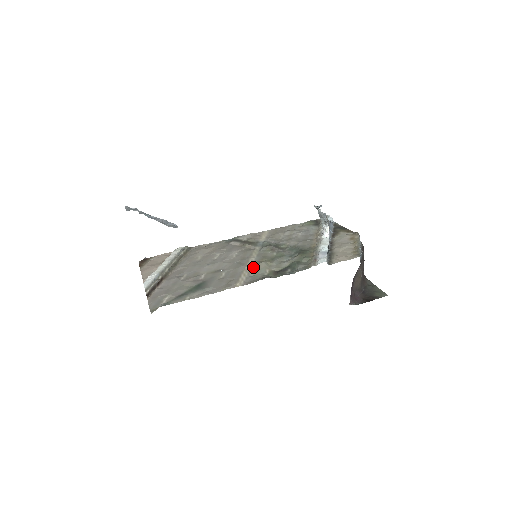
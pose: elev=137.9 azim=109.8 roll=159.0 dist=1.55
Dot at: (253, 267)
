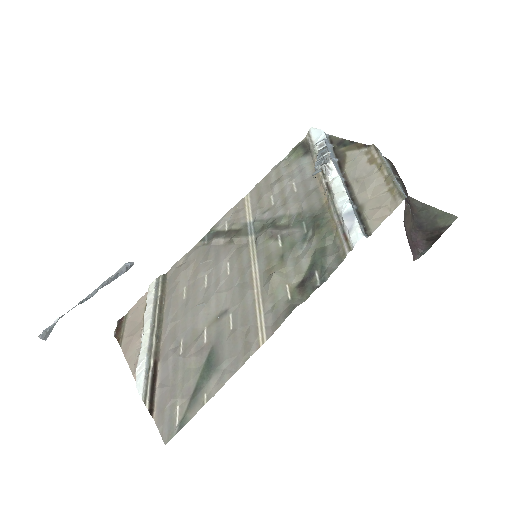
Dot at: (264, 288)
